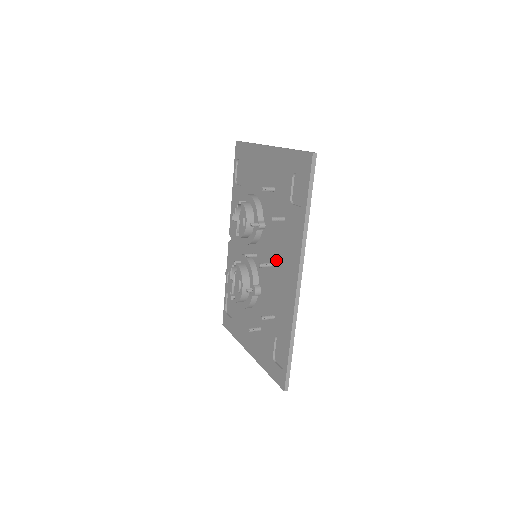
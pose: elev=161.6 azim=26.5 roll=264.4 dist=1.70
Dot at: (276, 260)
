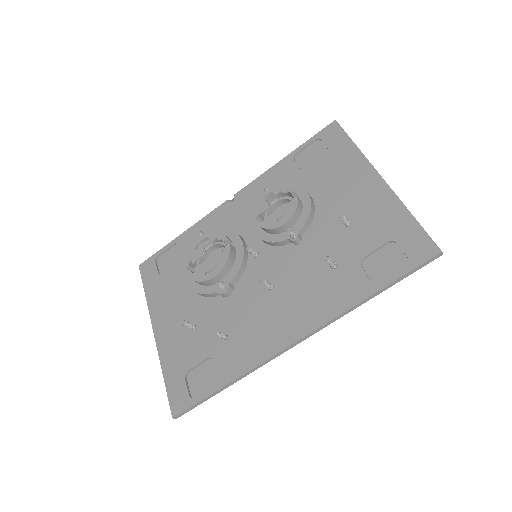
Dot at: (283, 291)
